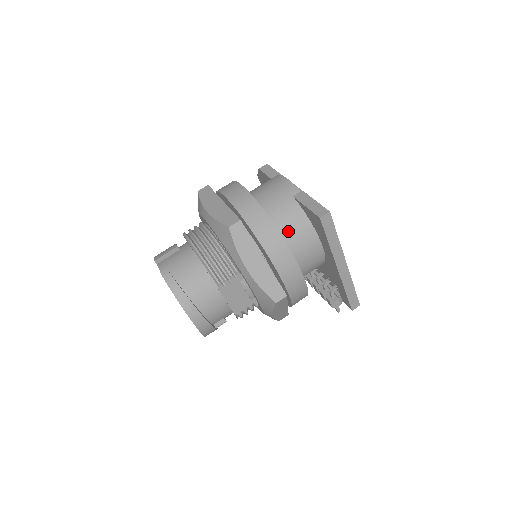
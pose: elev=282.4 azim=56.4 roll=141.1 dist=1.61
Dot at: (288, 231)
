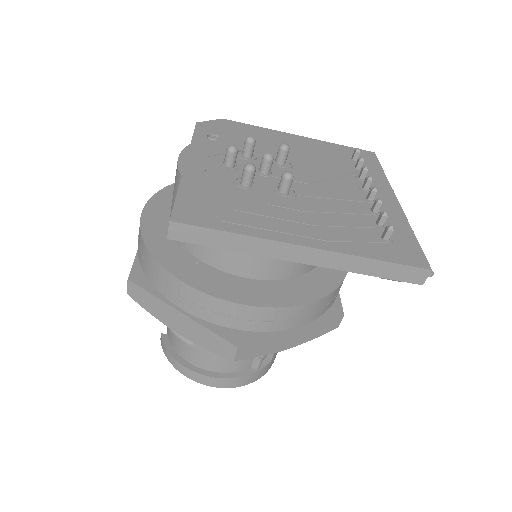
Dot at: (199, 248)
